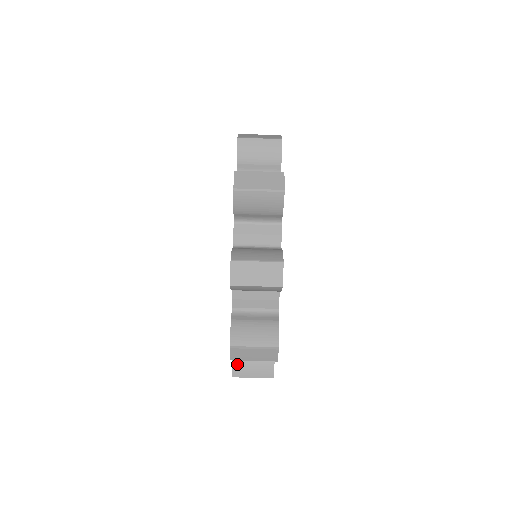
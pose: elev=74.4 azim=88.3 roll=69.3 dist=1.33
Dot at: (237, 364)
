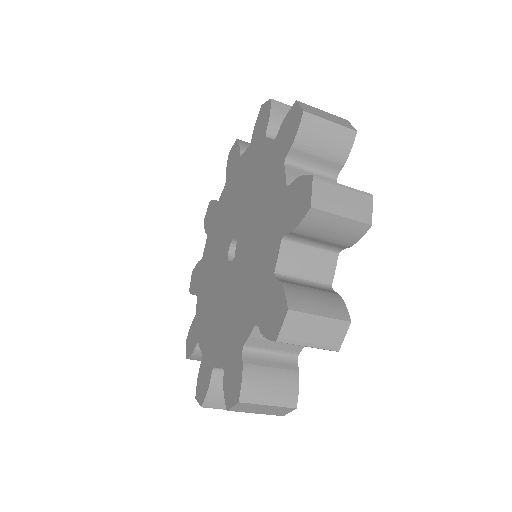
Dot at: (196, 295)
